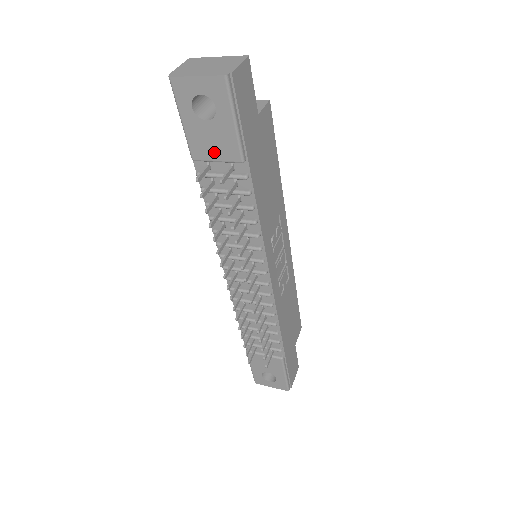
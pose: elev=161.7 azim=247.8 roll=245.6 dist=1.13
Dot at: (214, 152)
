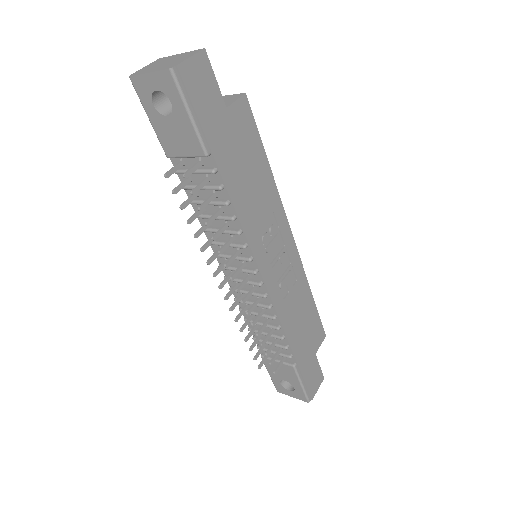
Dot at: (181, 148)
